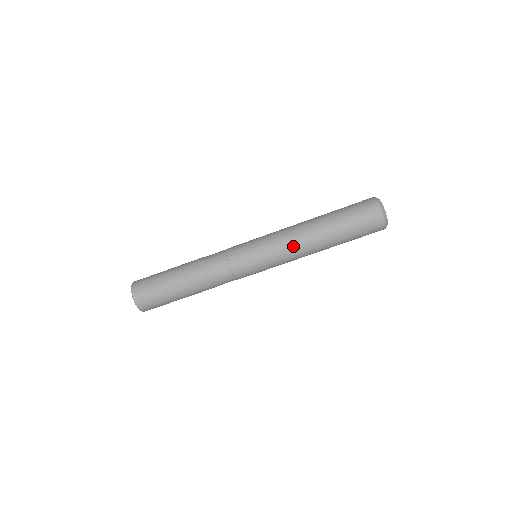
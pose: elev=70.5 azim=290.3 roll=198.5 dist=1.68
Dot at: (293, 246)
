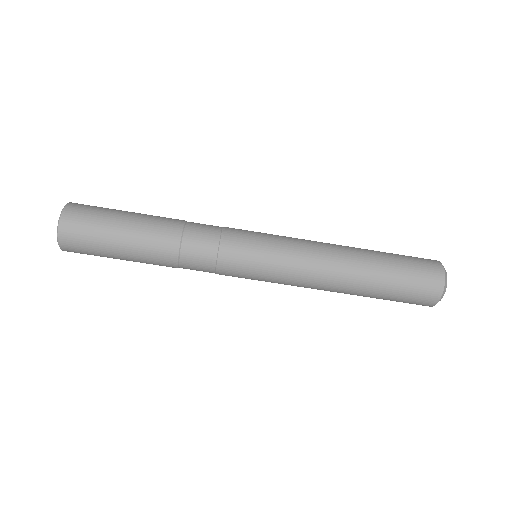
Dot at: (317, 251)
